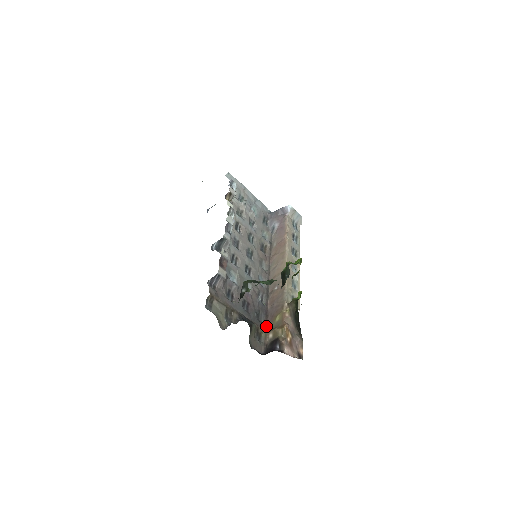
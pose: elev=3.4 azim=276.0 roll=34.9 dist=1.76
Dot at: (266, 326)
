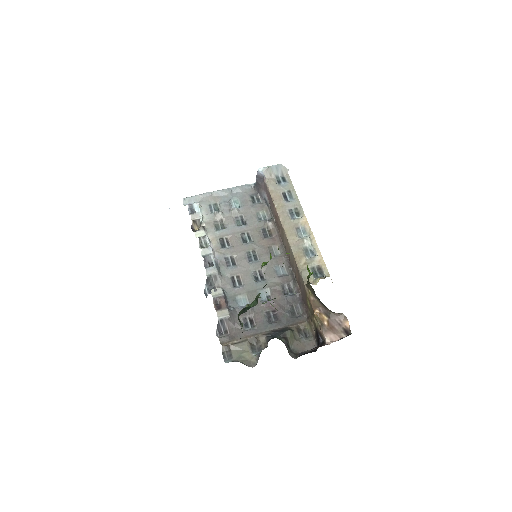
Dot at: (307, 316)
